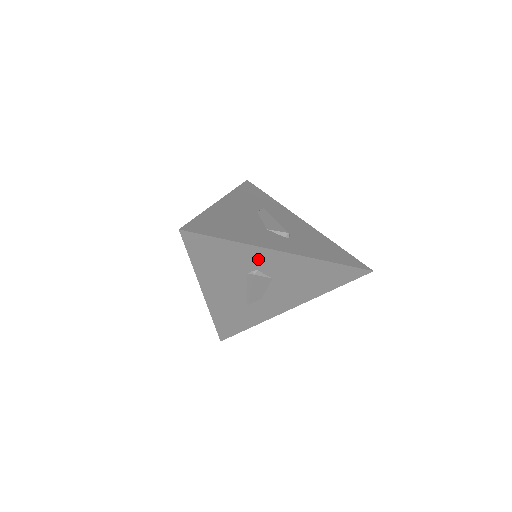
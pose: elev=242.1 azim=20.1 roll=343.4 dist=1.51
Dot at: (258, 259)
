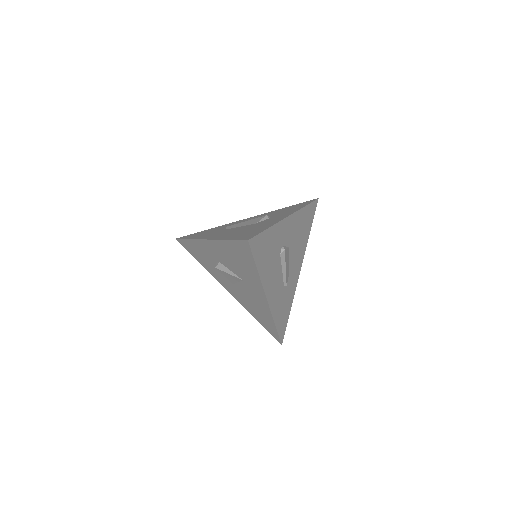
Dot at: (281, 234)
